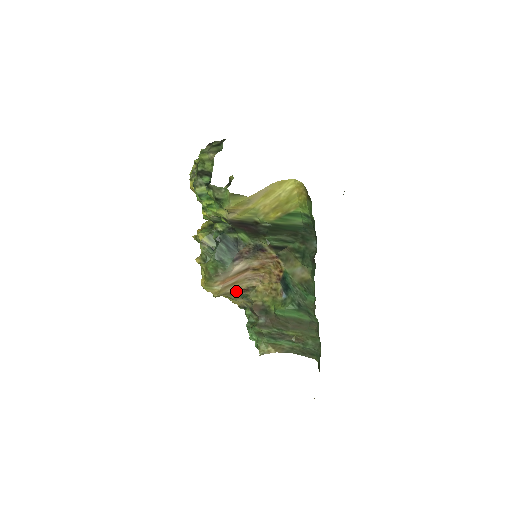
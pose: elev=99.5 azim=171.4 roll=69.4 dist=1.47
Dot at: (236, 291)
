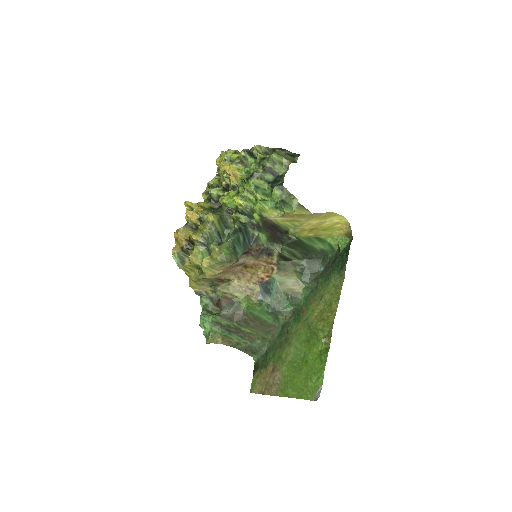
Dot at: (215, 279)
